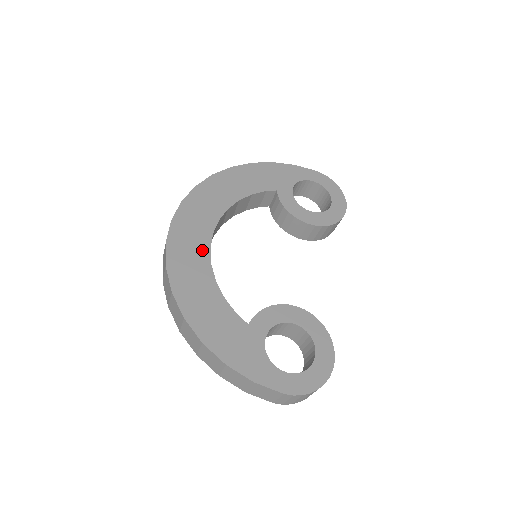
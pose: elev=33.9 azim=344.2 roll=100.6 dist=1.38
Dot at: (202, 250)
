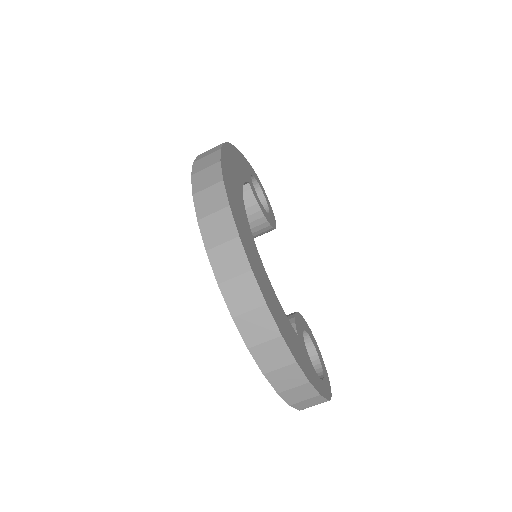
Dot at: (255, 250)
